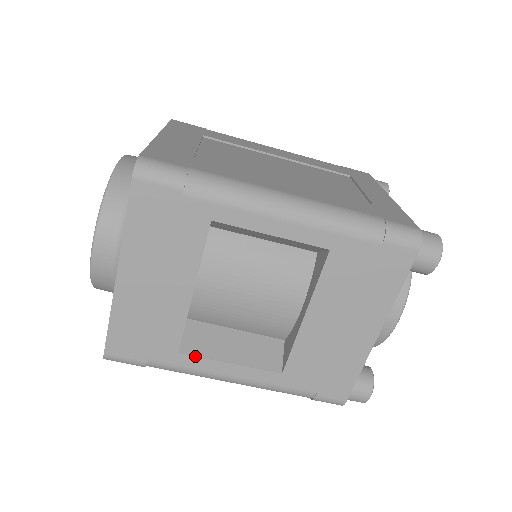
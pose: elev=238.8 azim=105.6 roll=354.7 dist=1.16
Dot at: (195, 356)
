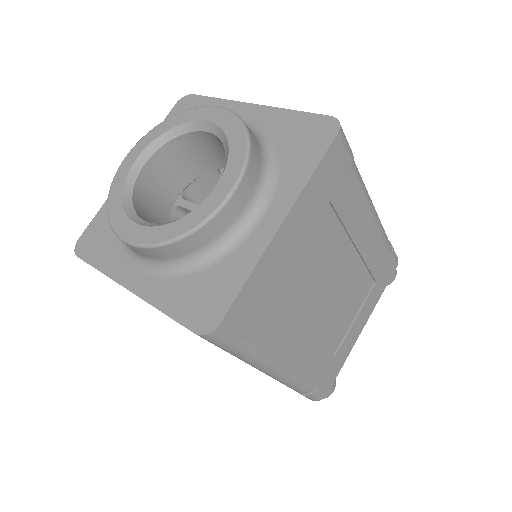
Dot at: occluded
